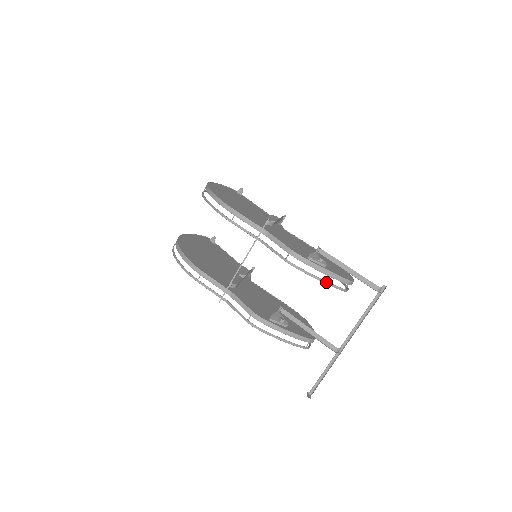
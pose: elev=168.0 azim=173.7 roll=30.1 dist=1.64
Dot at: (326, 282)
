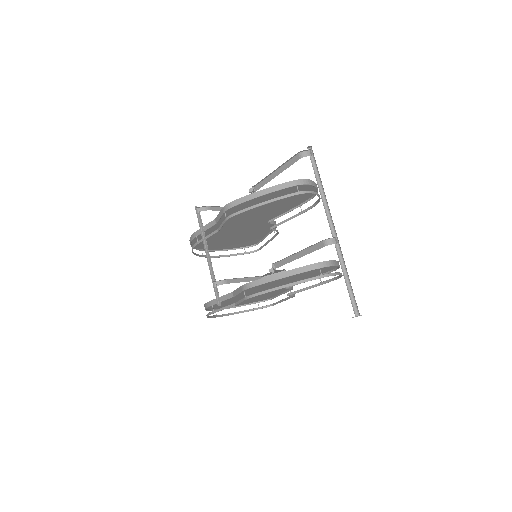
Dot at: (270, 201)
